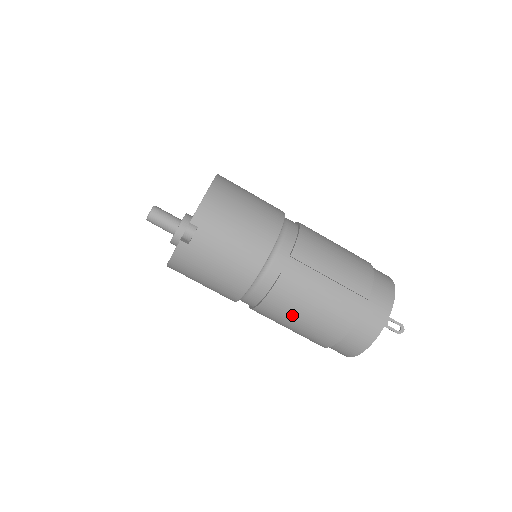
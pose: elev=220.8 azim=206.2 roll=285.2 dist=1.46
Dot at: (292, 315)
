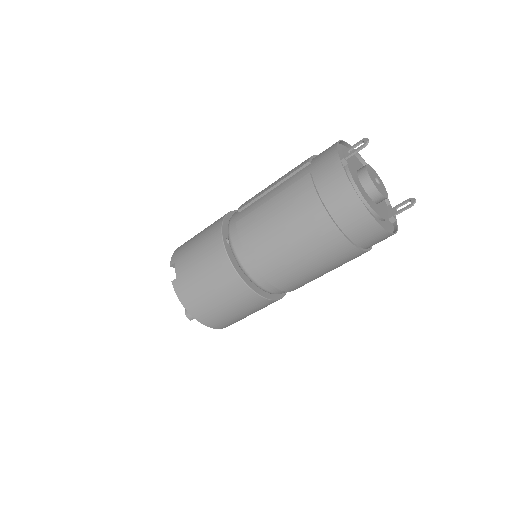
Dot at: (272, 237)
